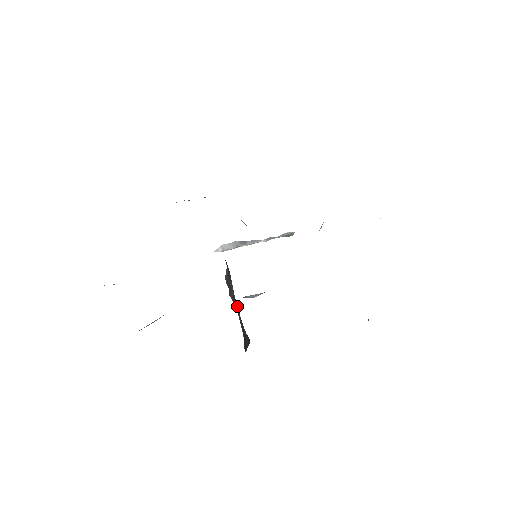
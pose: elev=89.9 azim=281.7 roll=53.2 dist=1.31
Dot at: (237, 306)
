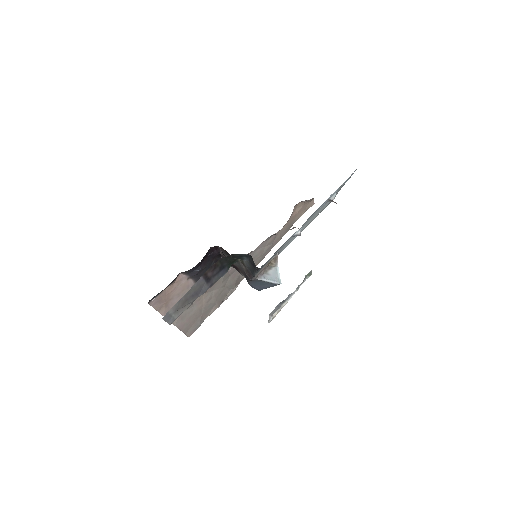
Dot at: (250, 271)
